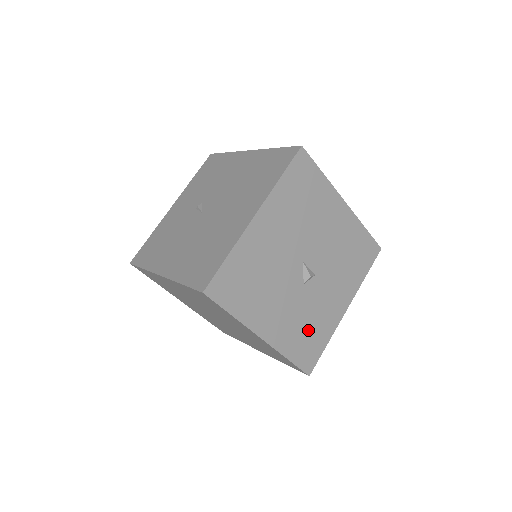
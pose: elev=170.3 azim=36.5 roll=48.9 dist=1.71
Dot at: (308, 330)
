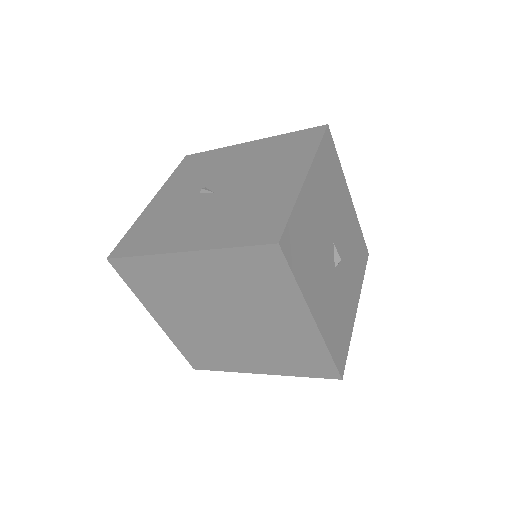
Dot at: (339, 323)
